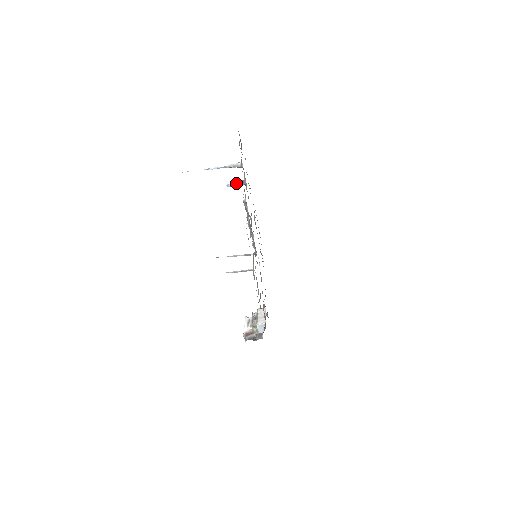
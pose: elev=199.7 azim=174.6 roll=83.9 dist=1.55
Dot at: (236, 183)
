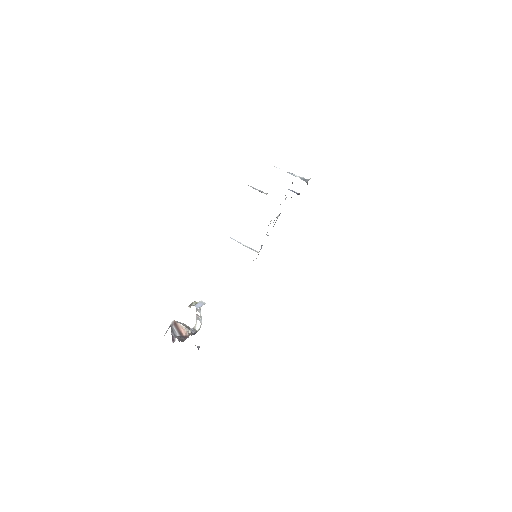
Dot at: occluded
